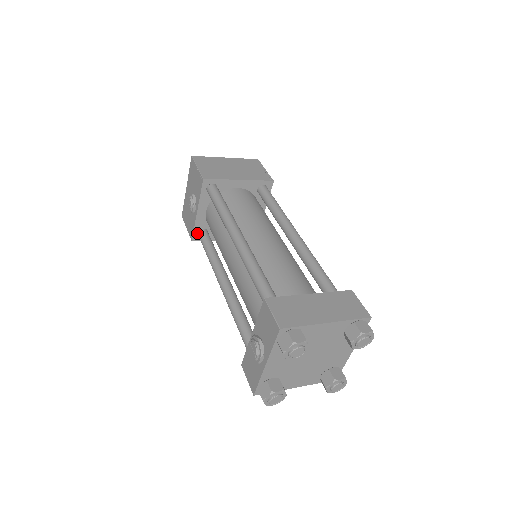
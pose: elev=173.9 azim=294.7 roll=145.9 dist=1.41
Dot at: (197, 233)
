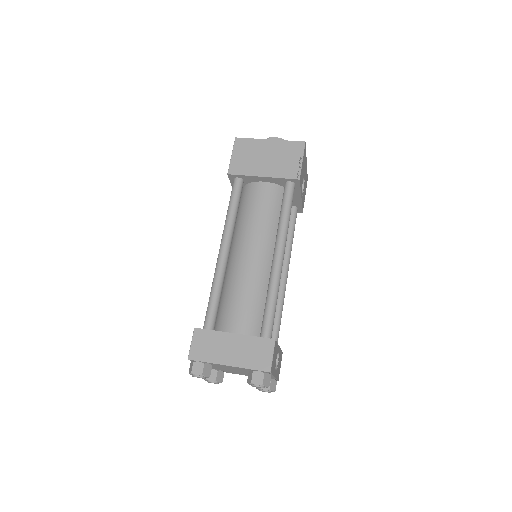
Dot at: occluded
